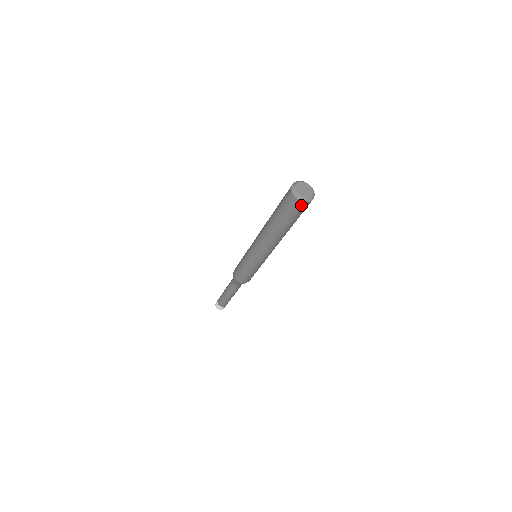
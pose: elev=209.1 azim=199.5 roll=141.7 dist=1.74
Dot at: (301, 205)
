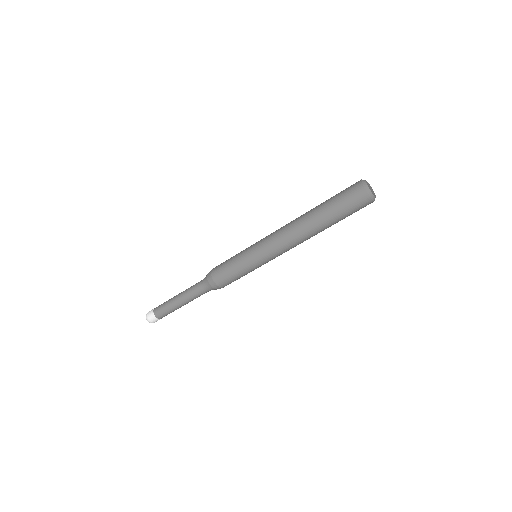
Dot at: (361, 196)
